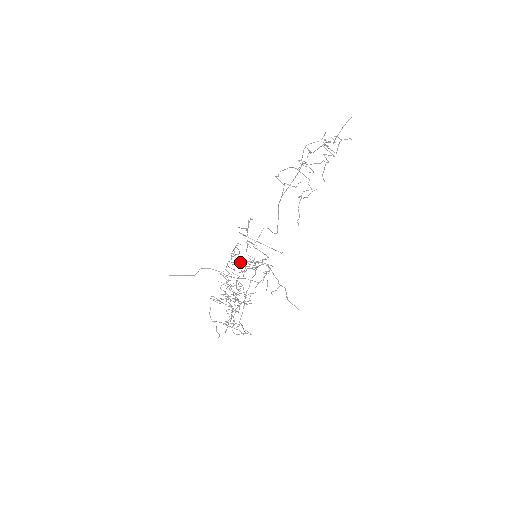
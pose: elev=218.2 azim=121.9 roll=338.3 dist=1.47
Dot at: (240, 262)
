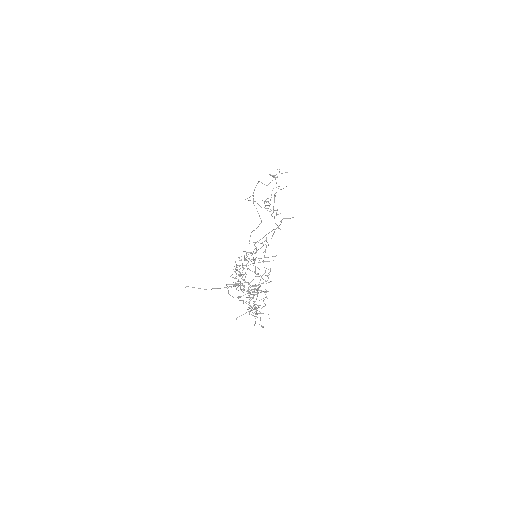
Dot at: occluded
